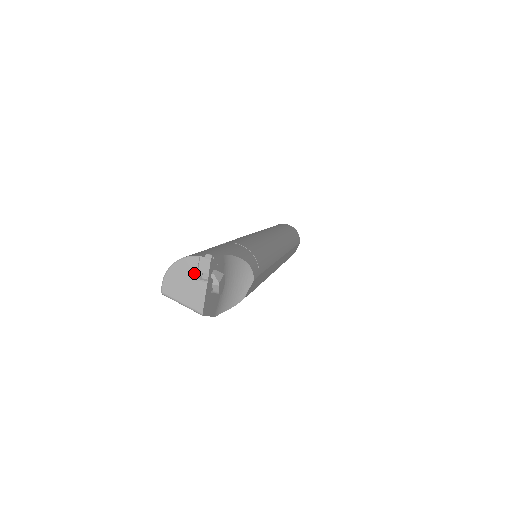
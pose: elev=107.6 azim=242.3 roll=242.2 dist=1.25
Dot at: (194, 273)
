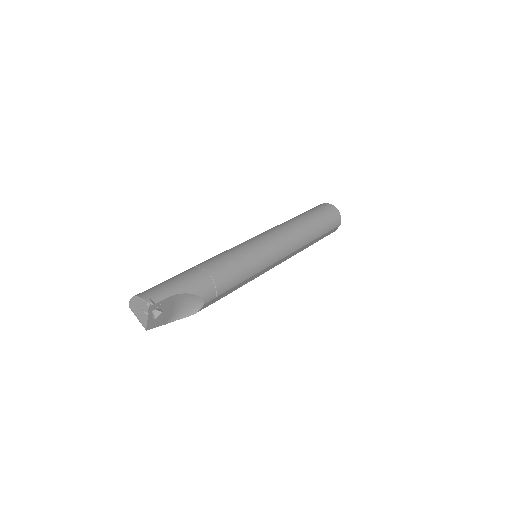
Dot at: (142, 308)
